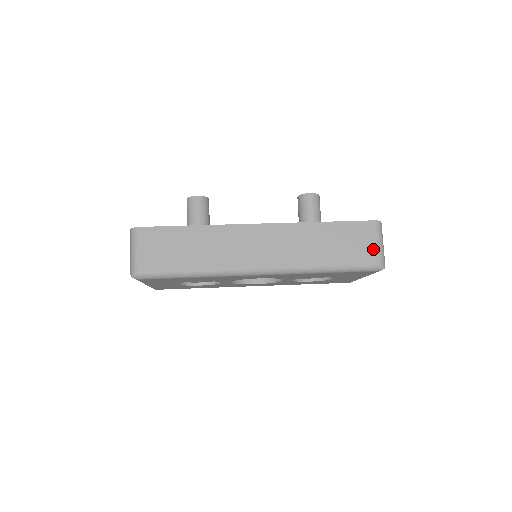
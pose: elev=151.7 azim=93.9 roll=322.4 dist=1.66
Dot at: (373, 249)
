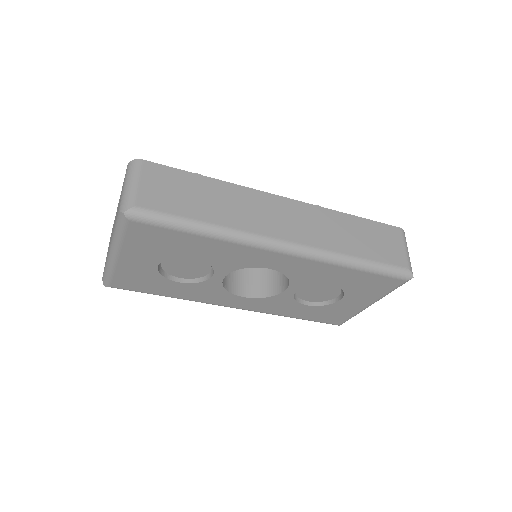
Dot at: (402, 254)
